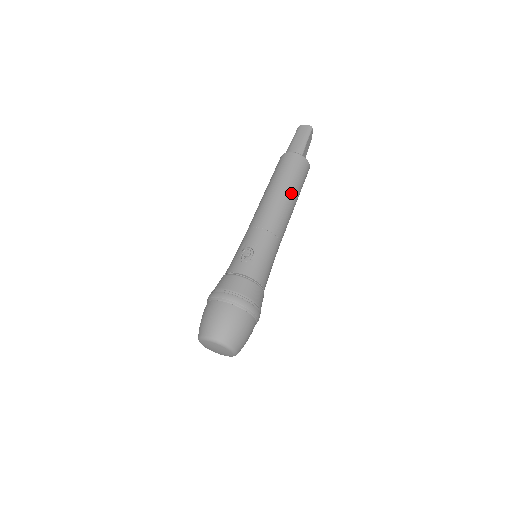
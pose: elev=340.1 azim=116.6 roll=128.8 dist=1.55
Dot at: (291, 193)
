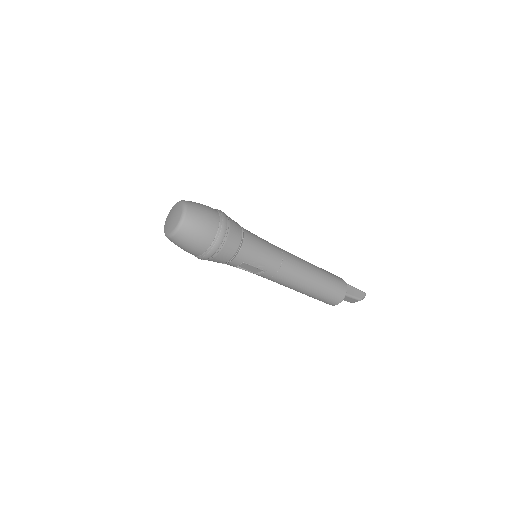
Dot at: (316, 267)
